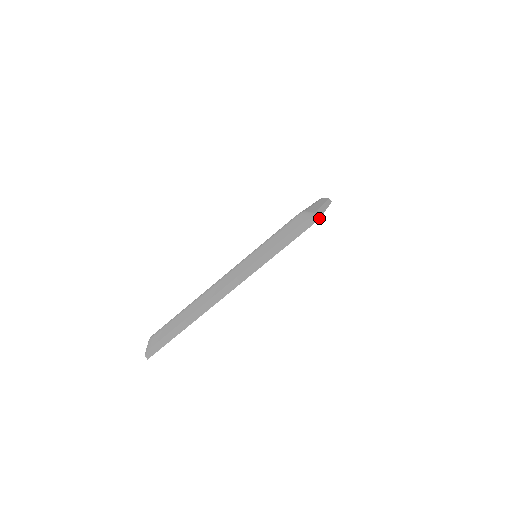
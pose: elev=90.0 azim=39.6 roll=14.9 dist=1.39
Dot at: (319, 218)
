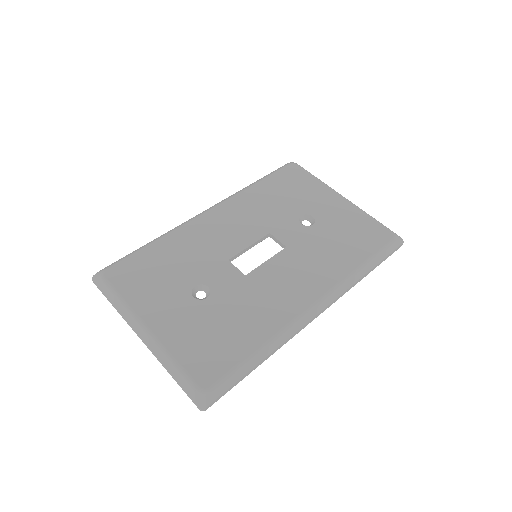
Dot at: occluded
